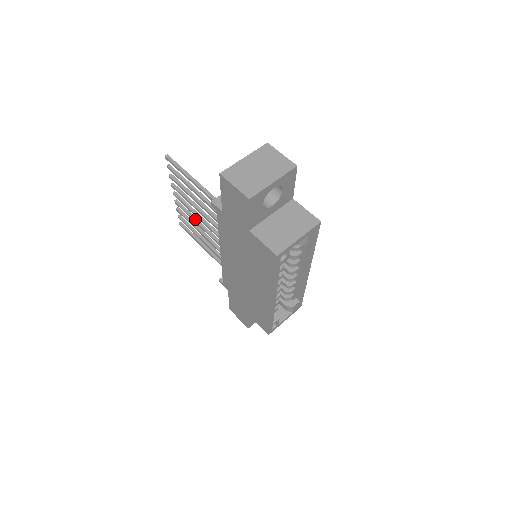
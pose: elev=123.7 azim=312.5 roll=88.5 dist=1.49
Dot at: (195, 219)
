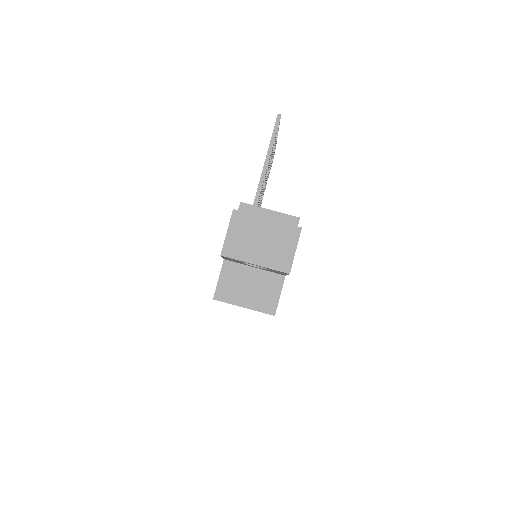
Dot at: occluded
